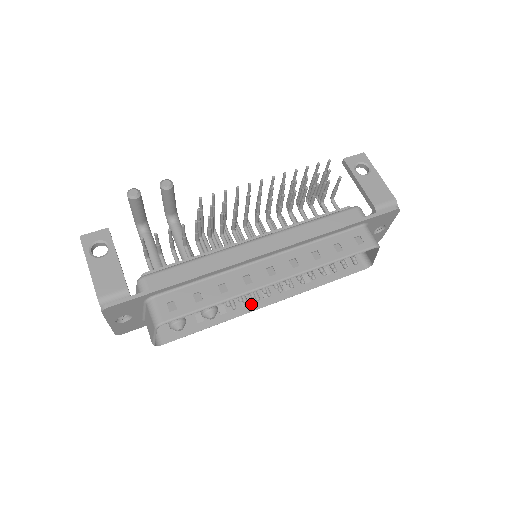
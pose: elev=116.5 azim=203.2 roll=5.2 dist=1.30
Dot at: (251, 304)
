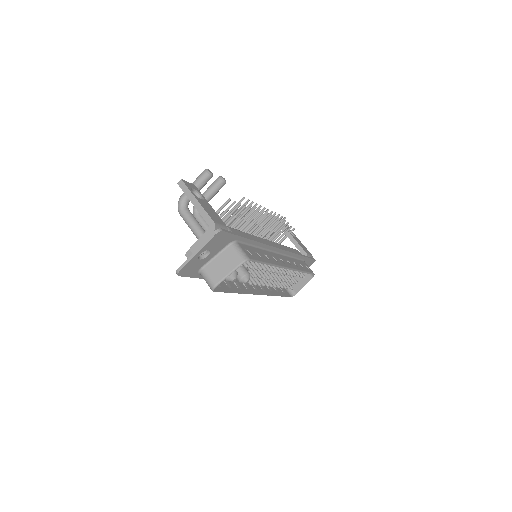
Dot at: (250, 290)
